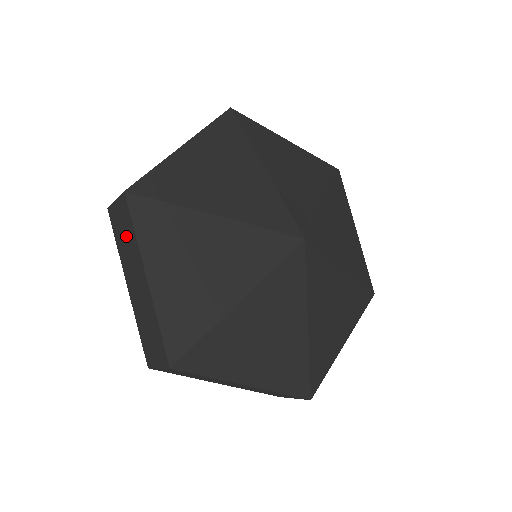
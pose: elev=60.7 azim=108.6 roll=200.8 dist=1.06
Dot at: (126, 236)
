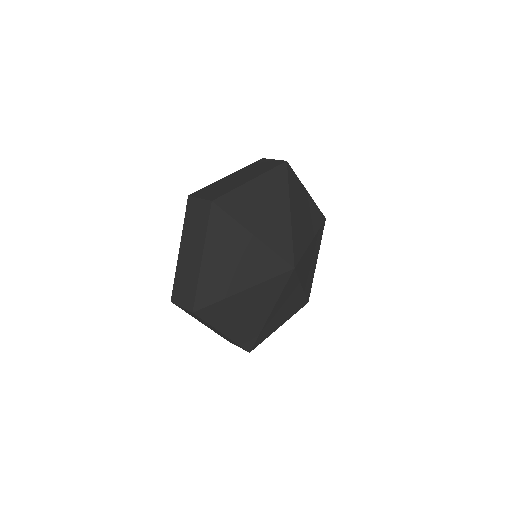
Dot at: (198, 318)
